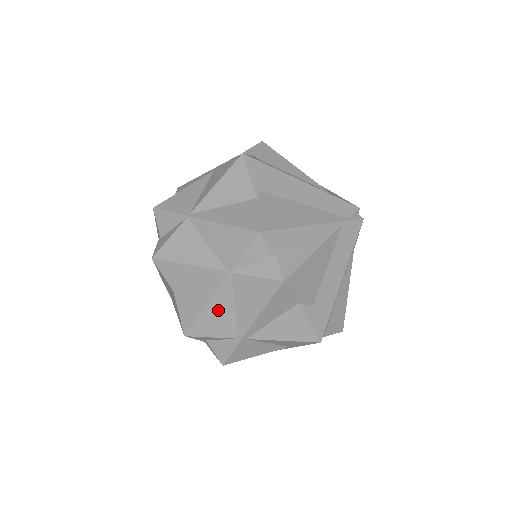
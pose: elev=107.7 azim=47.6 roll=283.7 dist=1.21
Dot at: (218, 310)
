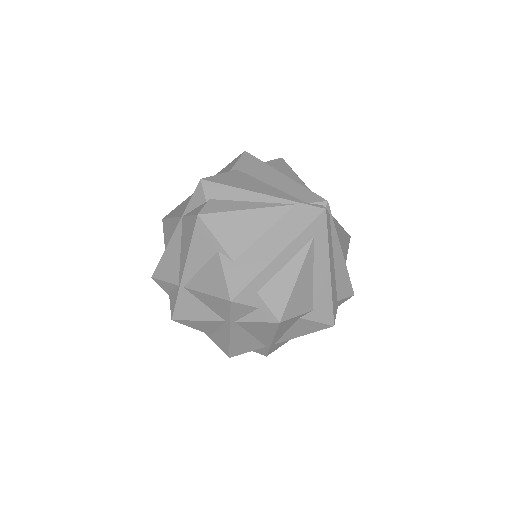
Dot at: (172, 253)
